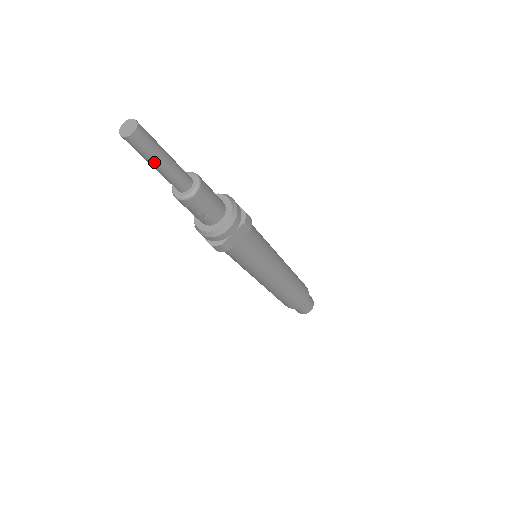
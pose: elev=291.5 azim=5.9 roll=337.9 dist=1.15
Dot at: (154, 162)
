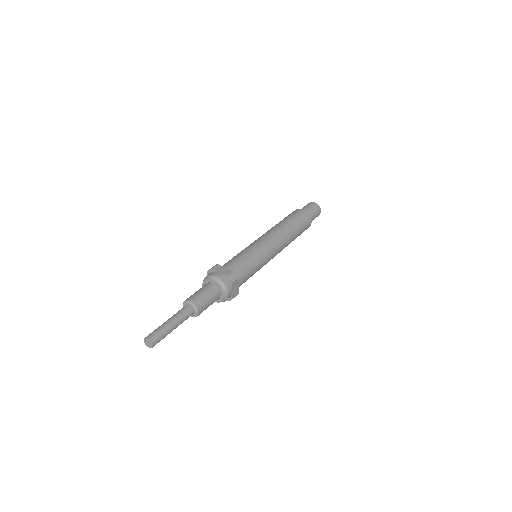
Dot at: occluded
